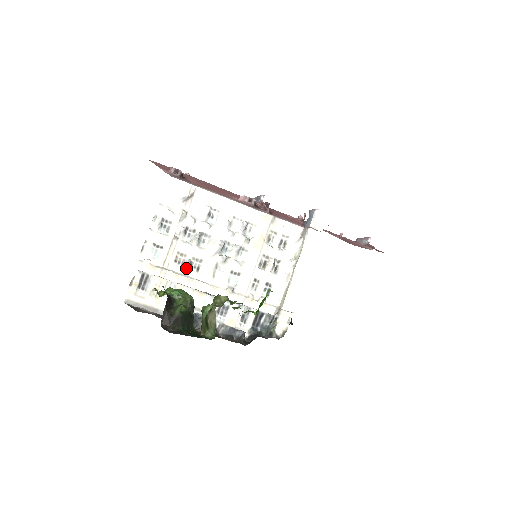
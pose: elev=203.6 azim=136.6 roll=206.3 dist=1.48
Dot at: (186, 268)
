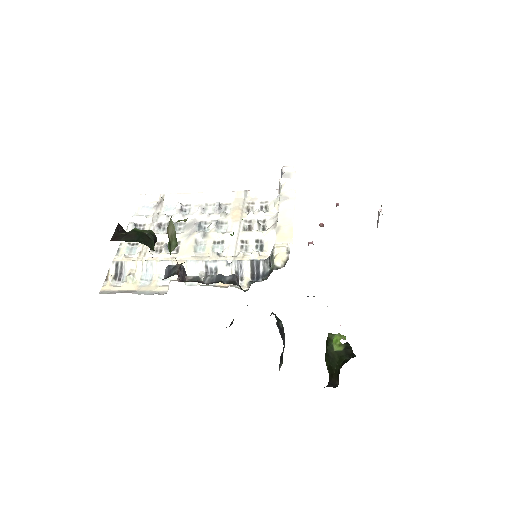
Dot at: (164, 251)
